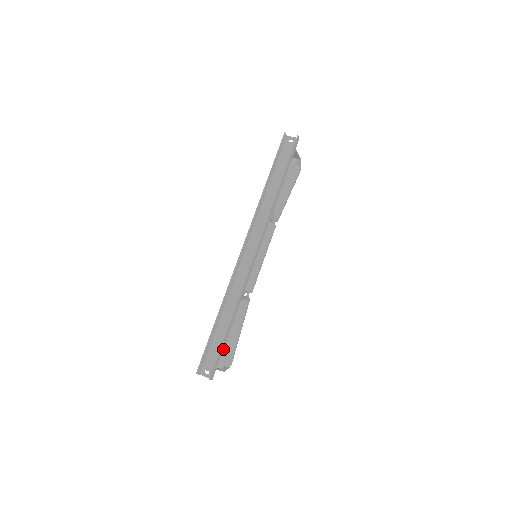
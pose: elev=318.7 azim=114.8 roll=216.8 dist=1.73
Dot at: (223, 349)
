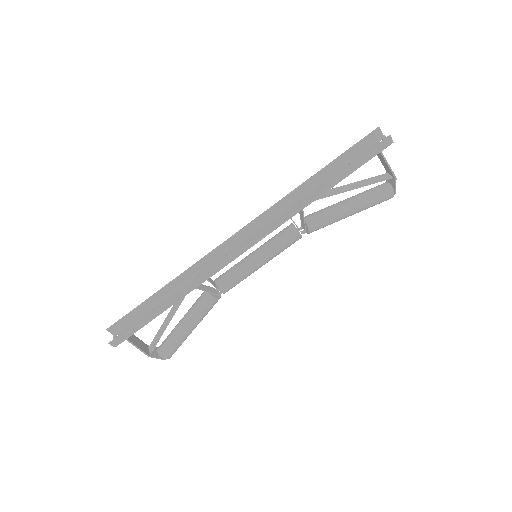
Dot at: (160, 331)
